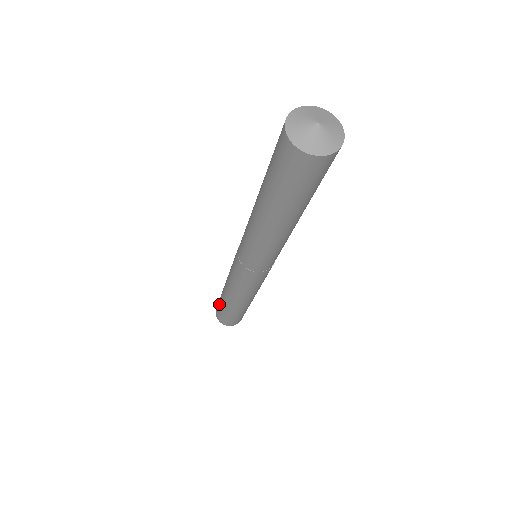
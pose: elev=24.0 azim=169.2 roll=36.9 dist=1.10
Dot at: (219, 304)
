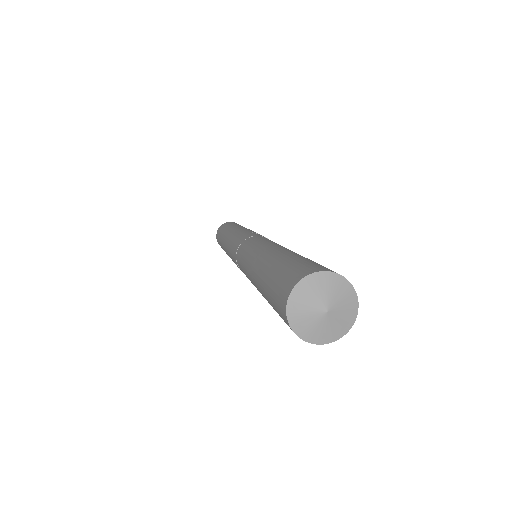
Dot at: (223, 229)
